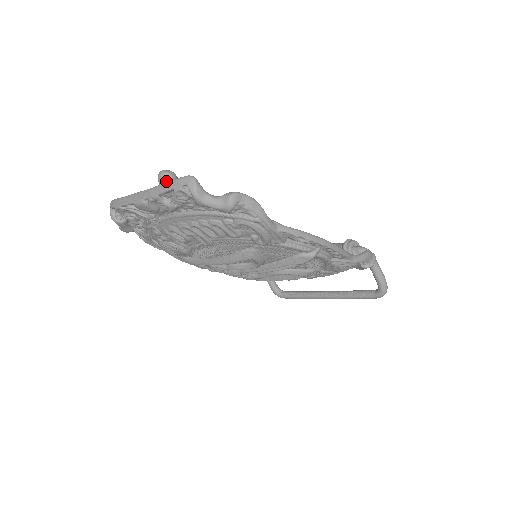
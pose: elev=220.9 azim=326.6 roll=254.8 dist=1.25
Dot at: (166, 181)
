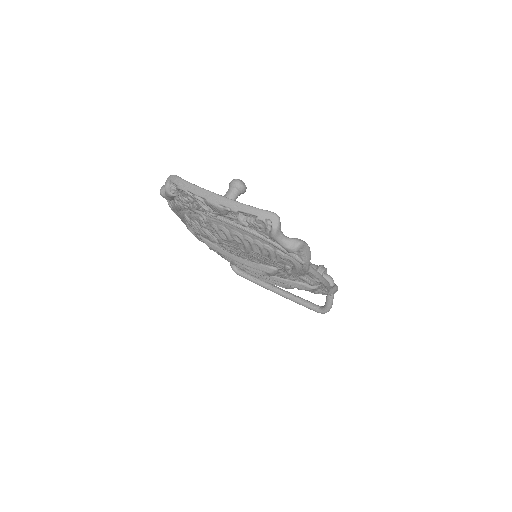
Dot at: (238, 191)
